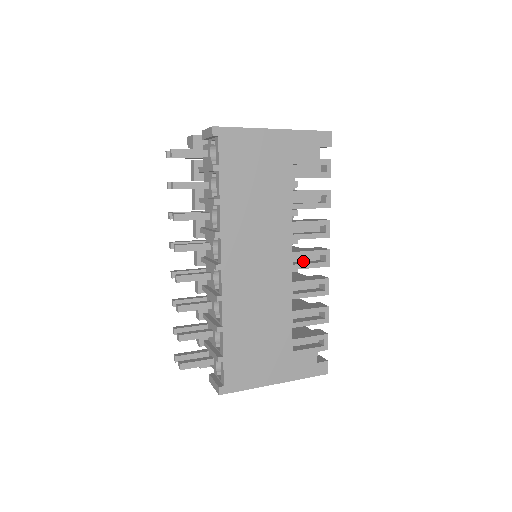
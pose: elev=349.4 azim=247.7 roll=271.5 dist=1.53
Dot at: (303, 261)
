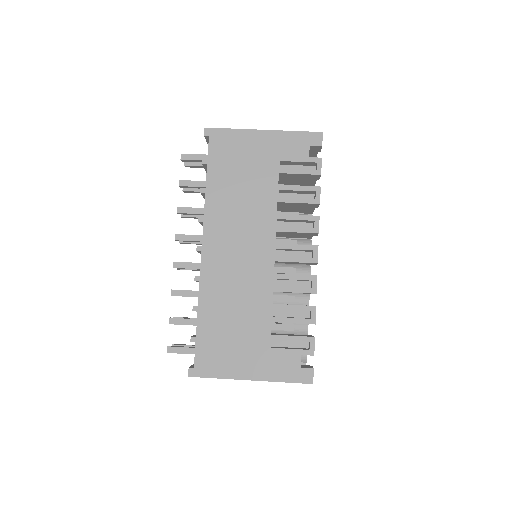
Dot at: occluded
